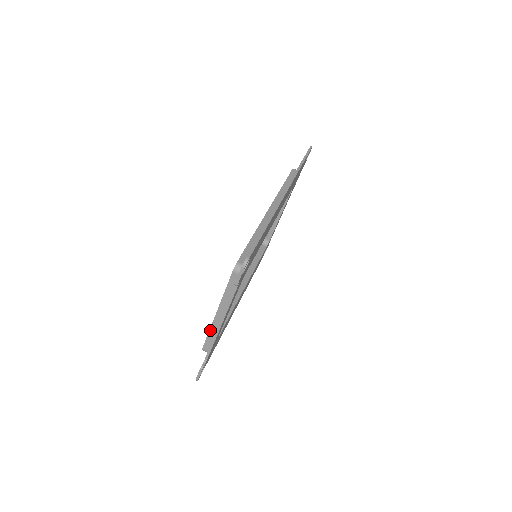
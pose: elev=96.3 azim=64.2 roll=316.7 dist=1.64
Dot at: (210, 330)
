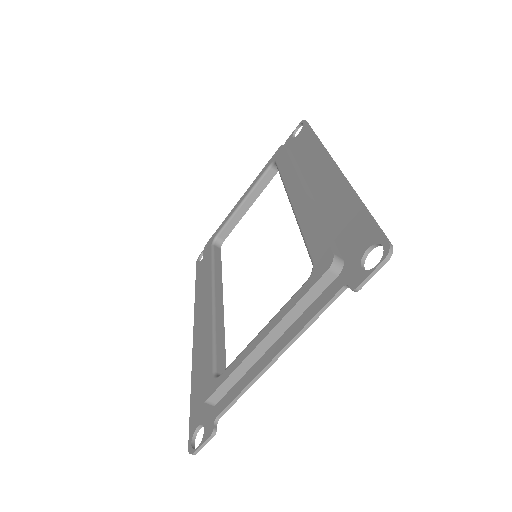
Dot at: (237, 368)
